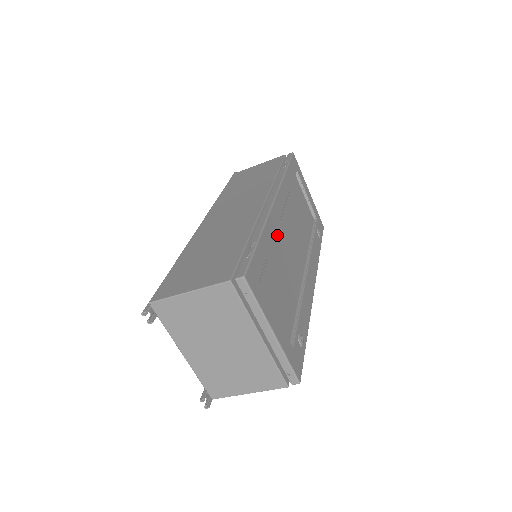
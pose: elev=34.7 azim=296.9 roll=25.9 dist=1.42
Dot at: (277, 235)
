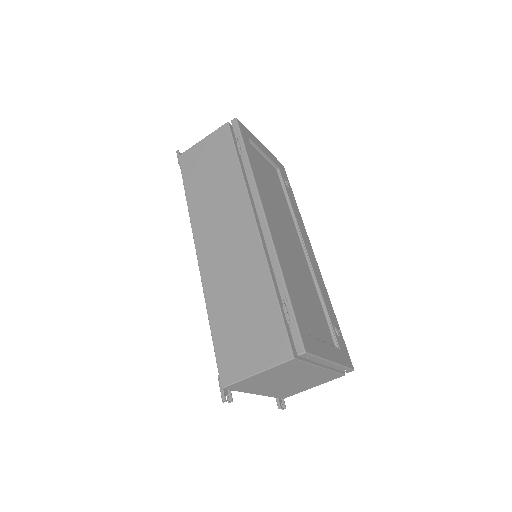
Dot at: occluded
